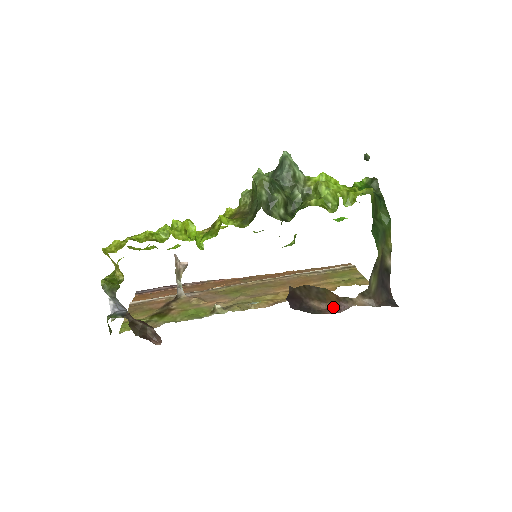
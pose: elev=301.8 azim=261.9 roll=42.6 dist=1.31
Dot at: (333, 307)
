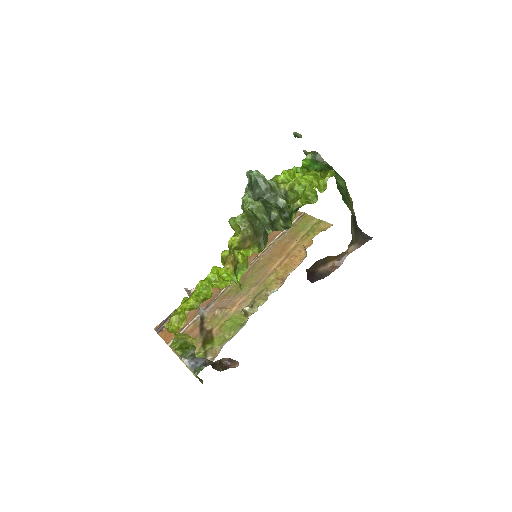
Dot at: (334, 264)
